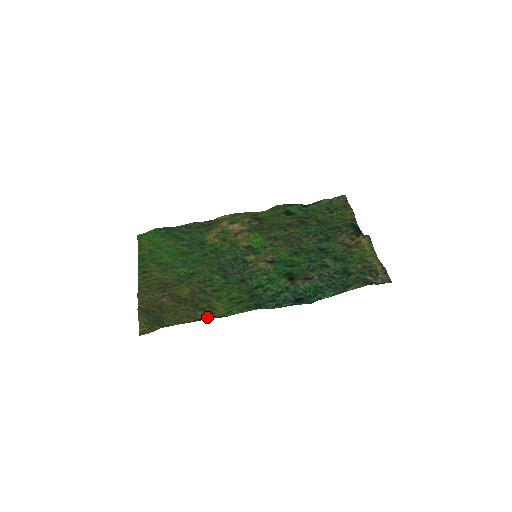
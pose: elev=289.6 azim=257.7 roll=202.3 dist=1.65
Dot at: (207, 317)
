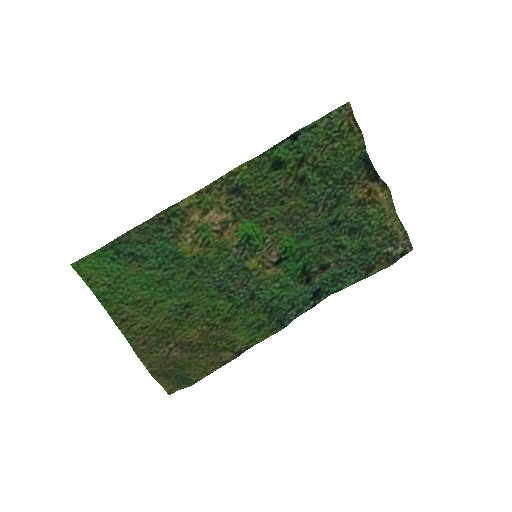
Dot at: (233, 357)
